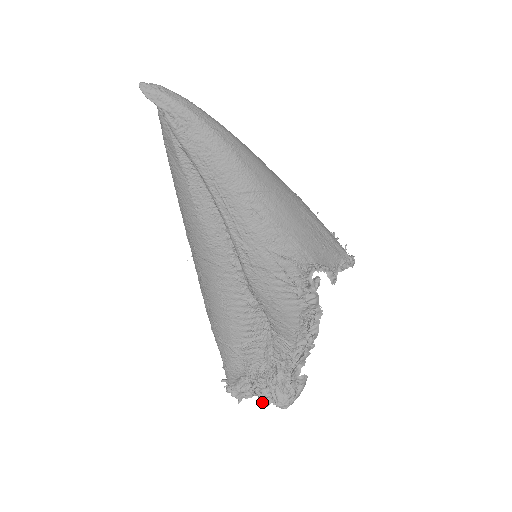
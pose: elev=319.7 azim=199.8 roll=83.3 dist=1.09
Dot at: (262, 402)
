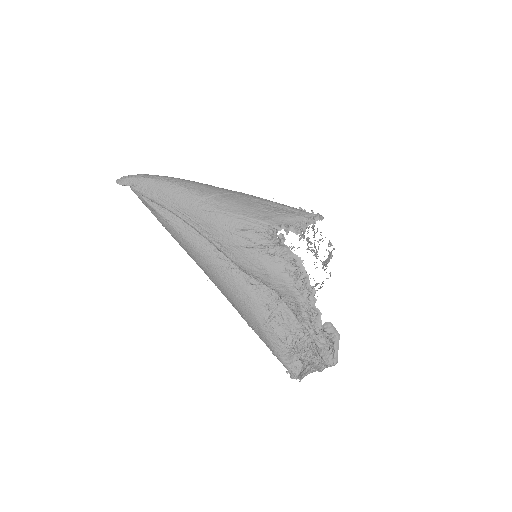
Dot at: (316, 370)
